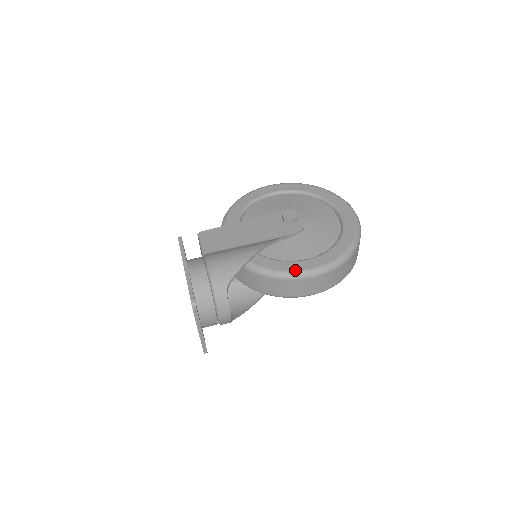
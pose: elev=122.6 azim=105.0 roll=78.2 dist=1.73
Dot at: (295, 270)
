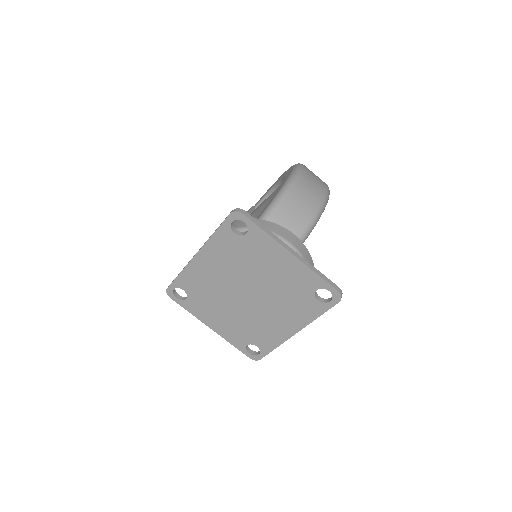
Dot at: (282, 186)
